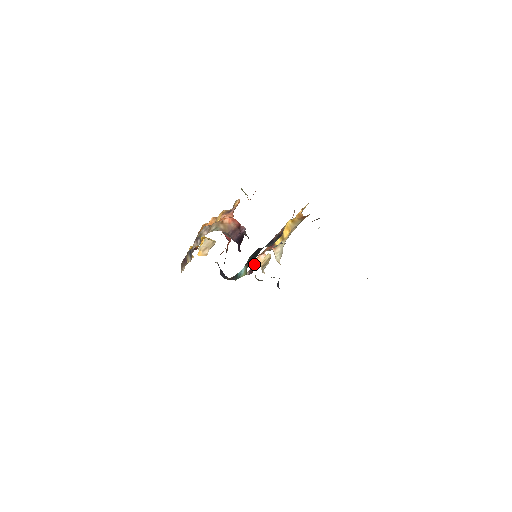
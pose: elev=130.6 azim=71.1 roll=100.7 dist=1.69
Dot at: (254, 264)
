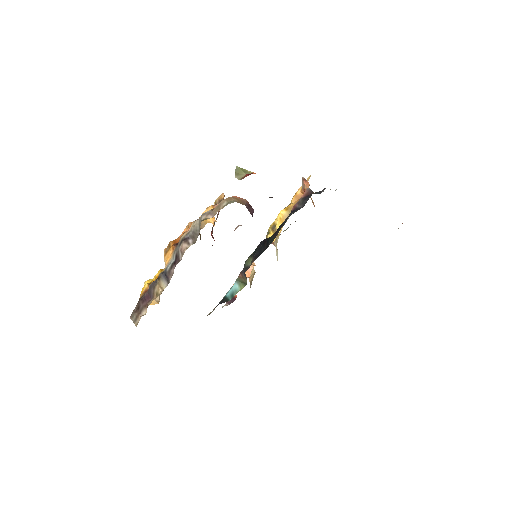
Dot at: occluded
